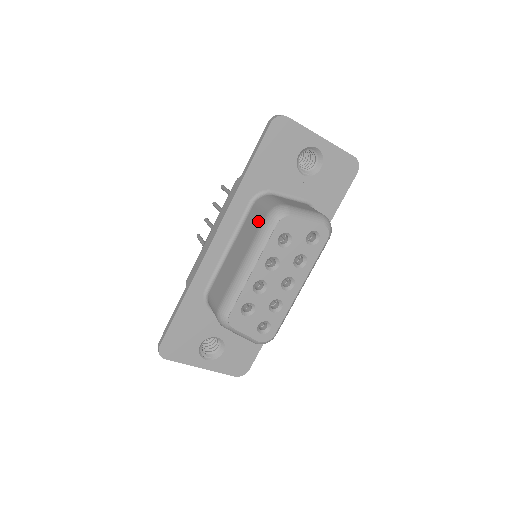
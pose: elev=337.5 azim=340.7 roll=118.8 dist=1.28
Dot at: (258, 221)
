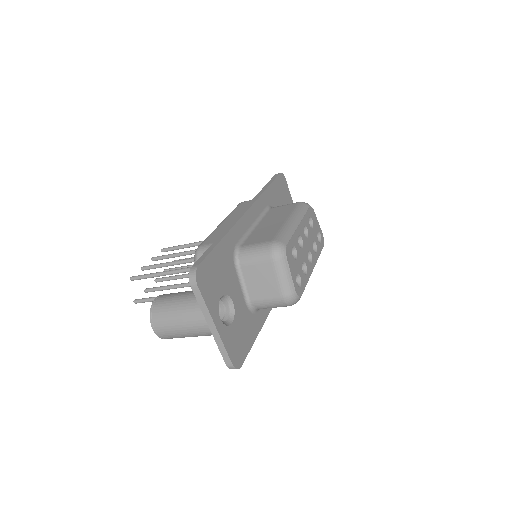
Dot at: (289, 207)
